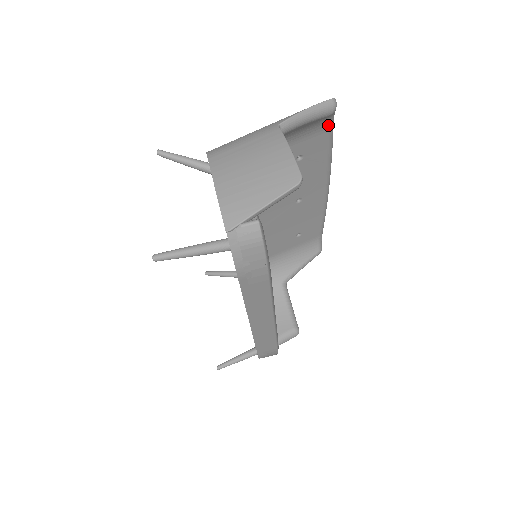
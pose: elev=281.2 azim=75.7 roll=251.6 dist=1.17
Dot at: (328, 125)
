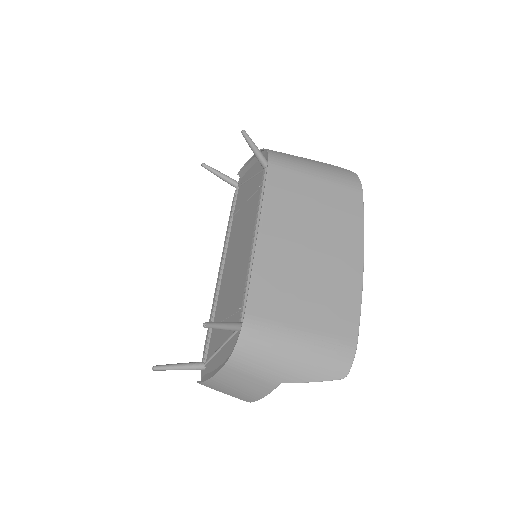
Dot at: occluded
